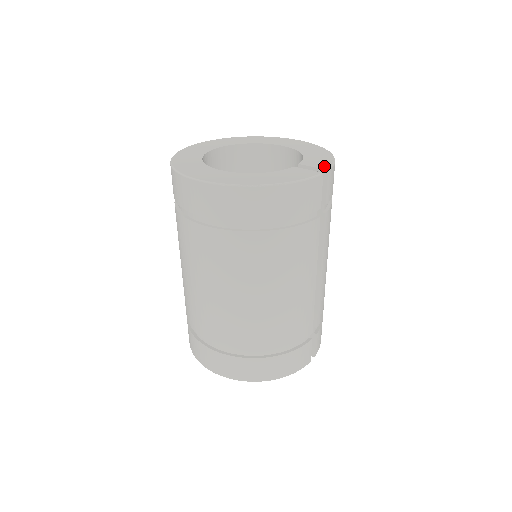
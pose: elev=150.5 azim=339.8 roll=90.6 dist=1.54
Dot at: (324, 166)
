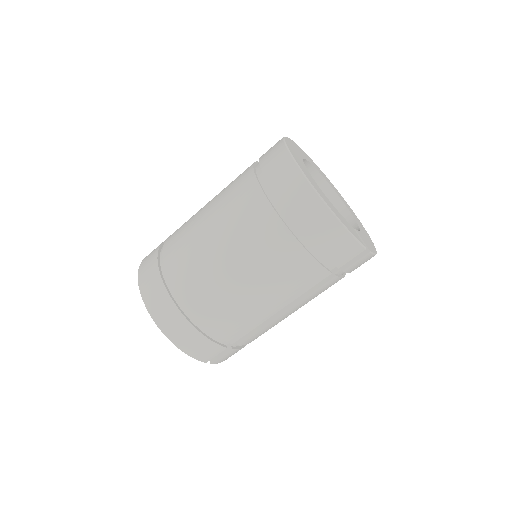
Dot at: (369, 247)
